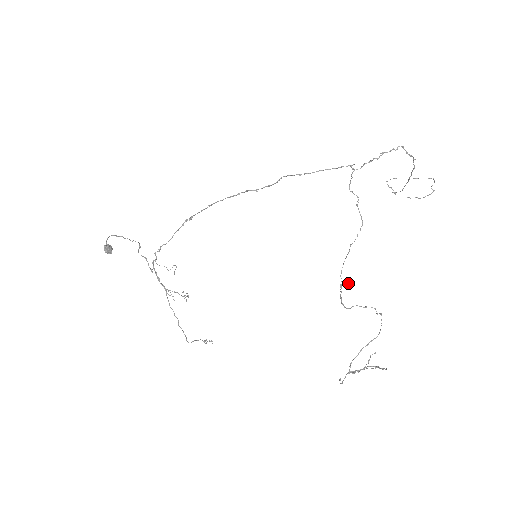
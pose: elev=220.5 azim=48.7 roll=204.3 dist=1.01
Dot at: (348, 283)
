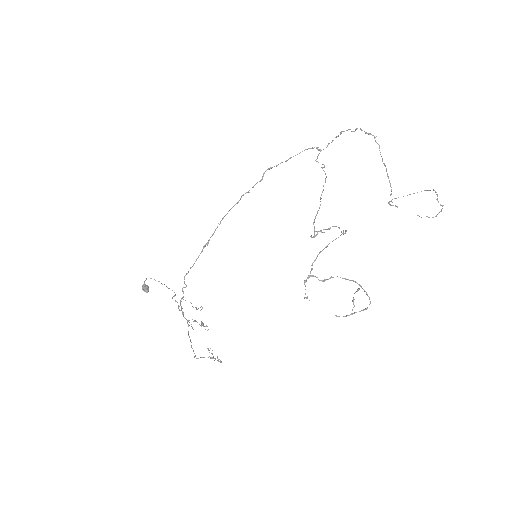
Dot at: (323, 232)
